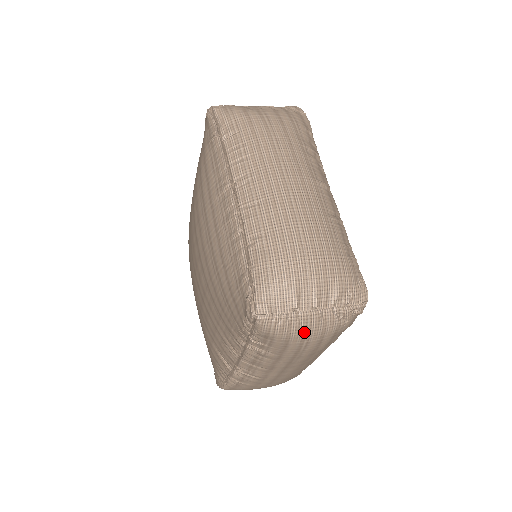
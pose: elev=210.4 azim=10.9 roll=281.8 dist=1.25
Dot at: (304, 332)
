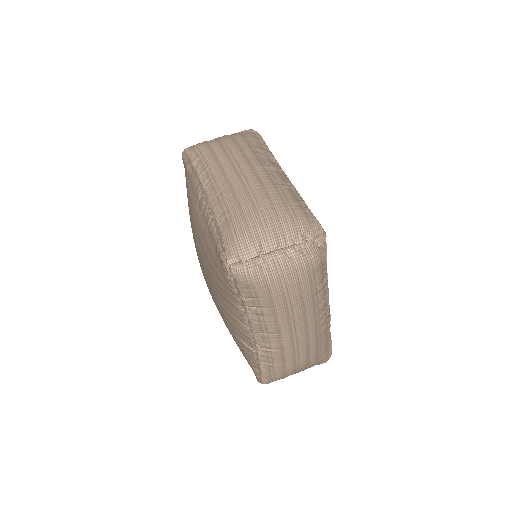
Dot at: (276, 273)
